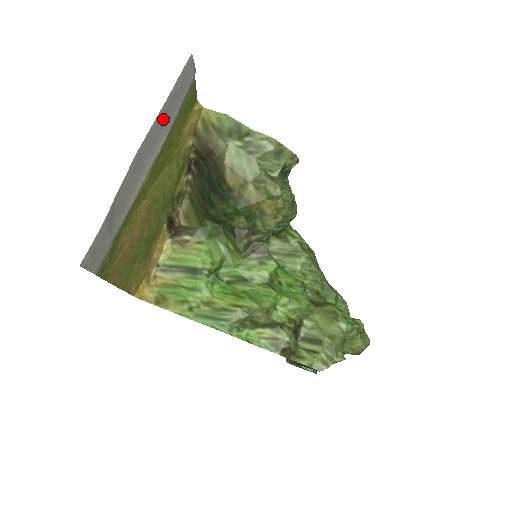
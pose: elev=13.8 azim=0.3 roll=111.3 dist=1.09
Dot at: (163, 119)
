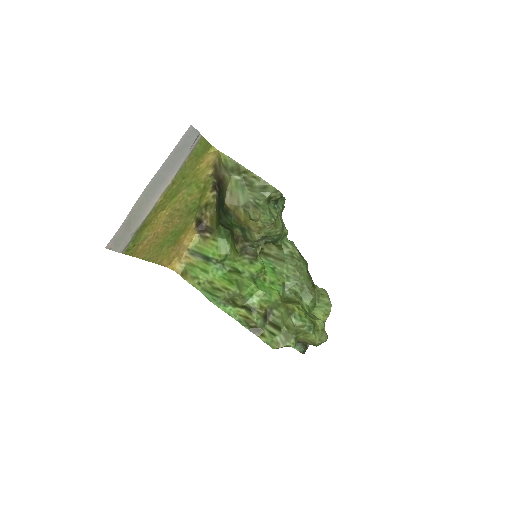
Dot at: (169, 165)
